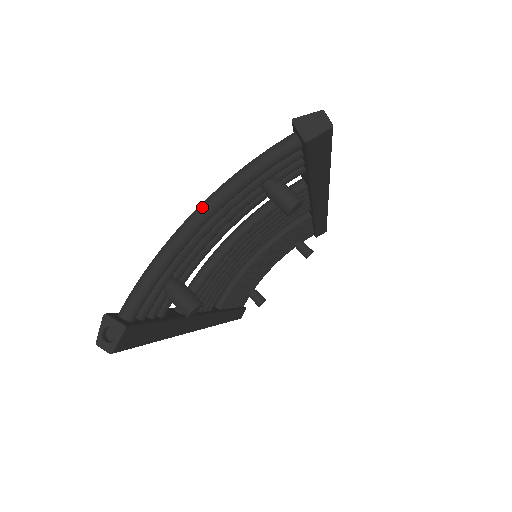
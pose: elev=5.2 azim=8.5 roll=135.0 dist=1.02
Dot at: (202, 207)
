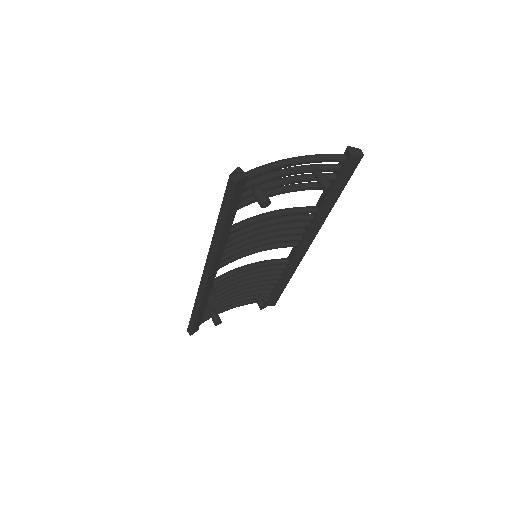
Dot at: (297, 157)
